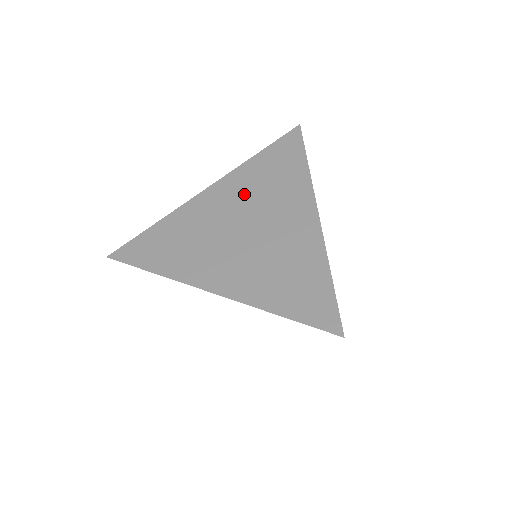
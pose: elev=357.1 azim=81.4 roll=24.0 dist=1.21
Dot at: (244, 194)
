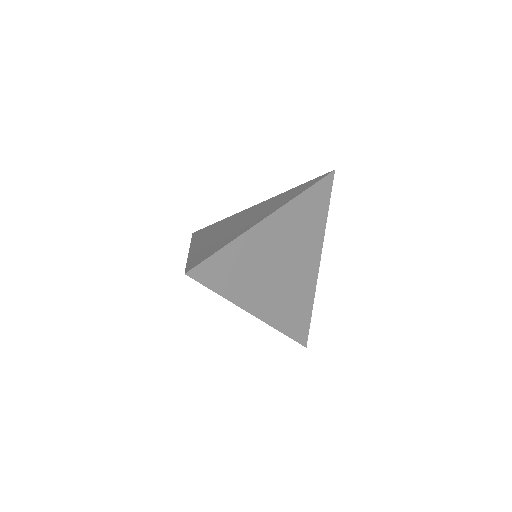
Dot at: (262, 207)
